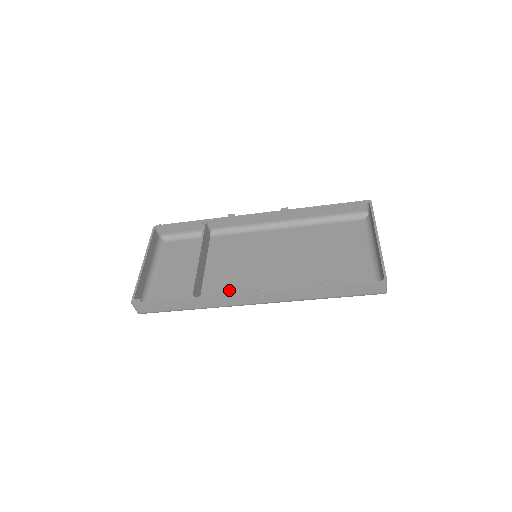
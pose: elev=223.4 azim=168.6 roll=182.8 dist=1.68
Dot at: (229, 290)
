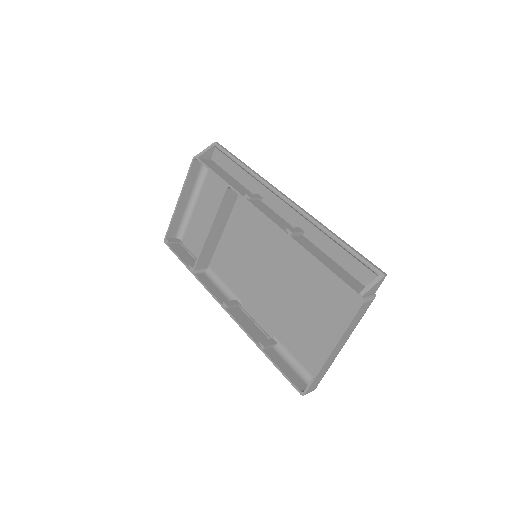
Dot at: (228, 272)
